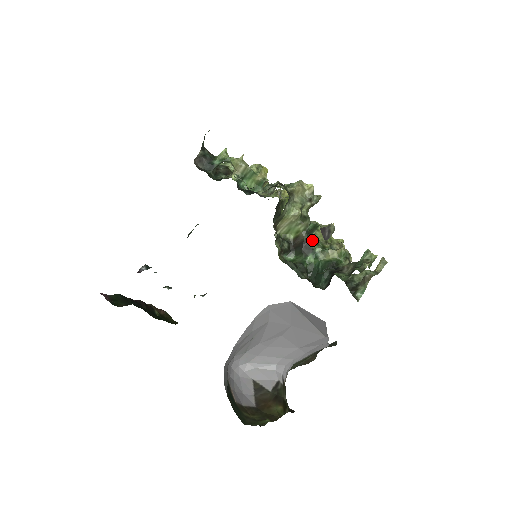
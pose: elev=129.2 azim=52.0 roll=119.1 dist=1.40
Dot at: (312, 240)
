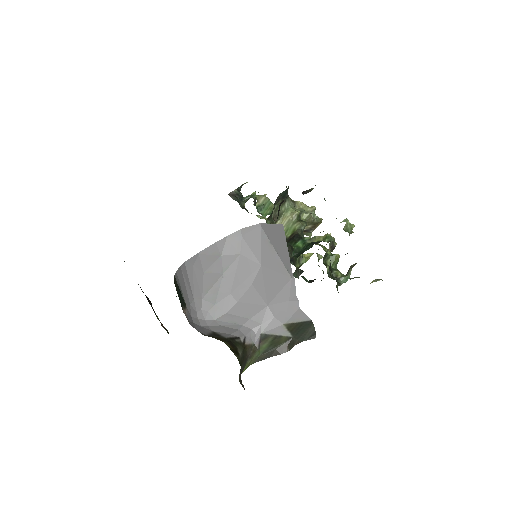
Dot at: occluded
